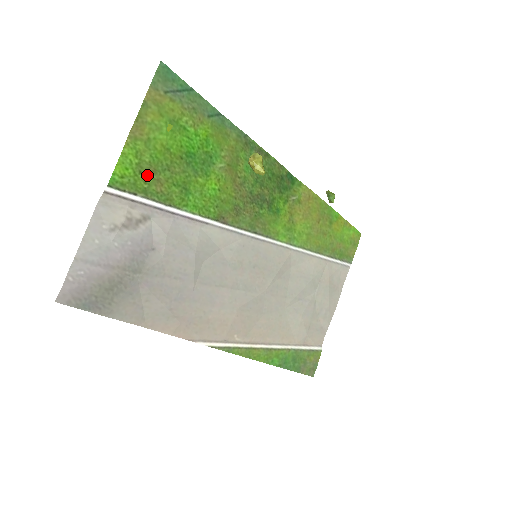
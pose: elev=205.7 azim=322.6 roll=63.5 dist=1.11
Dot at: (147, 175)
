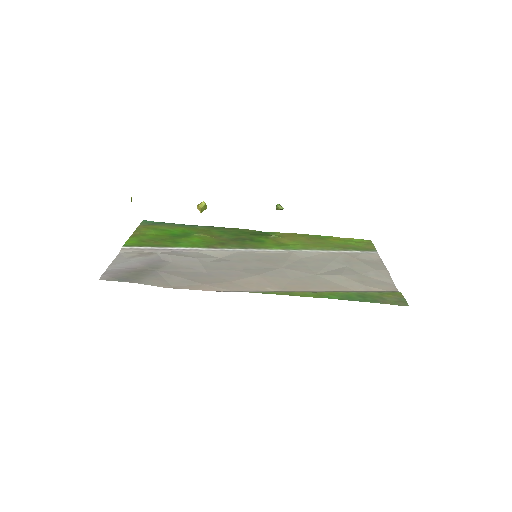
Dot at: (147, 242)
